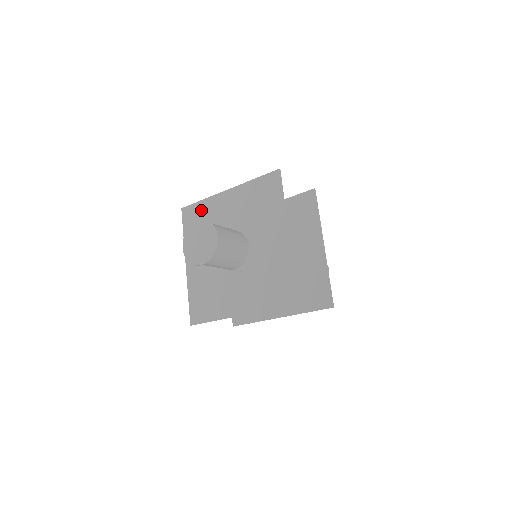
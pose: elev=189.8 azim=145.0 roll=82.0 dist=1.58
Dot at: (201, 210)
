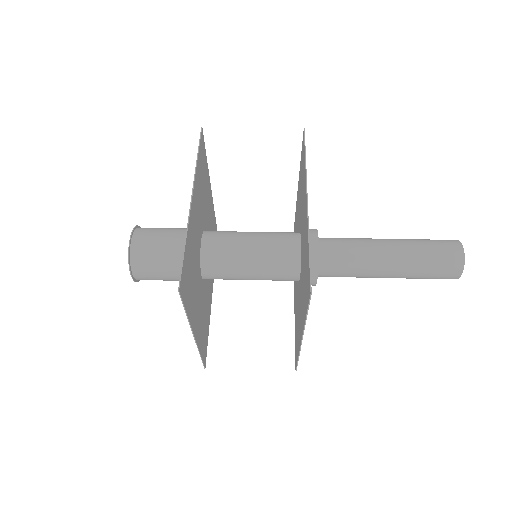
Dot at: (199, 167)
